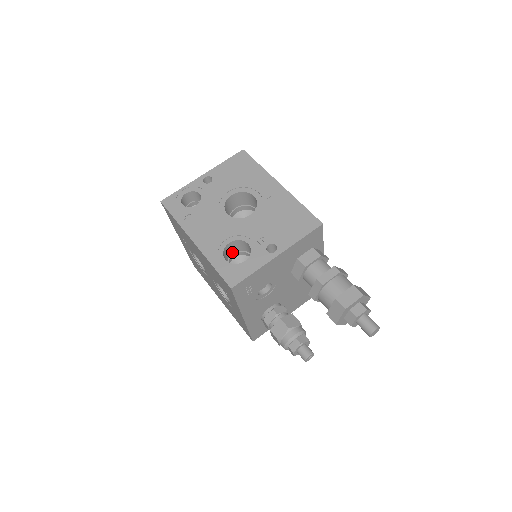
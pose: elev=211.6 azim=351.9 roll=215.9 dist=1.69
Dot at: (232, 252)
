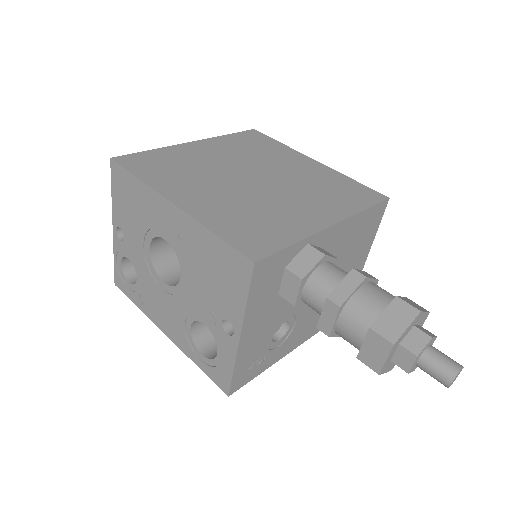
Dot at: occluded
